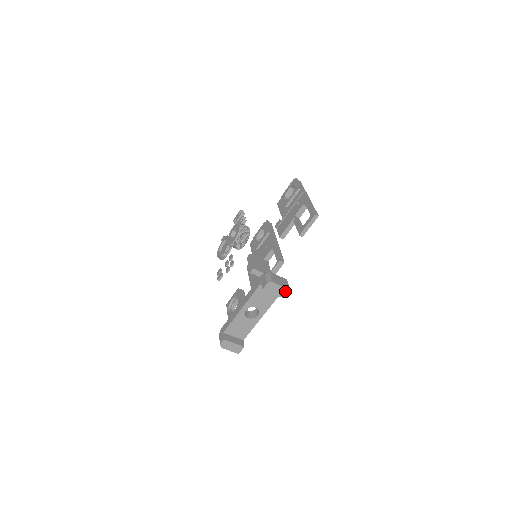
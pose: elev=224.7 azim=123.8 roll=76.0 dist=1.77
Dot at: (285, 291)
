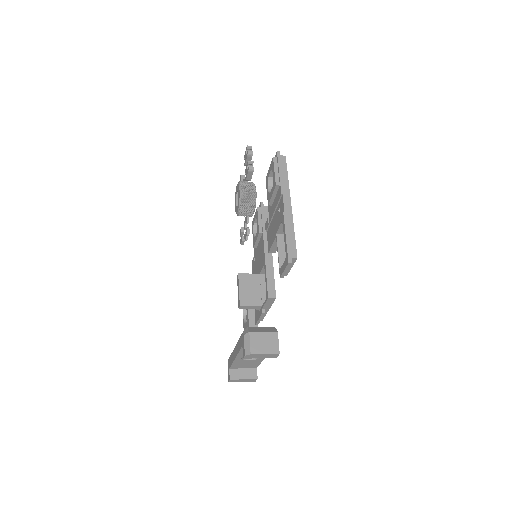
Dot at: (273, 355)
